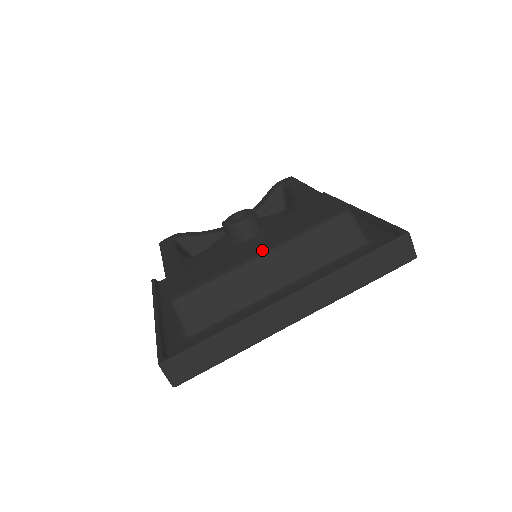
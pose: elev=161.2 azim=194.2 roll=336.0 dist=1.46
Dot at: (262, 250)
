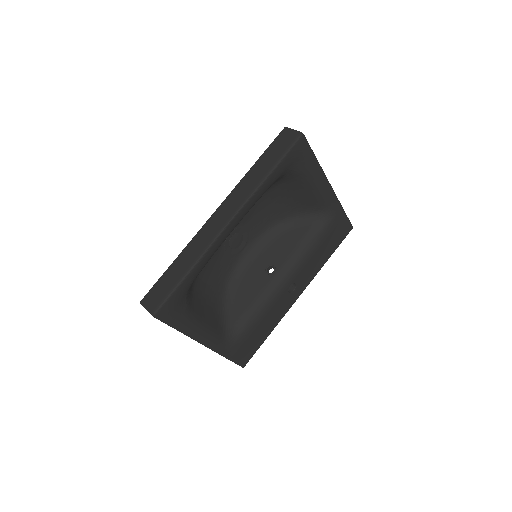
Dot at: occluded
